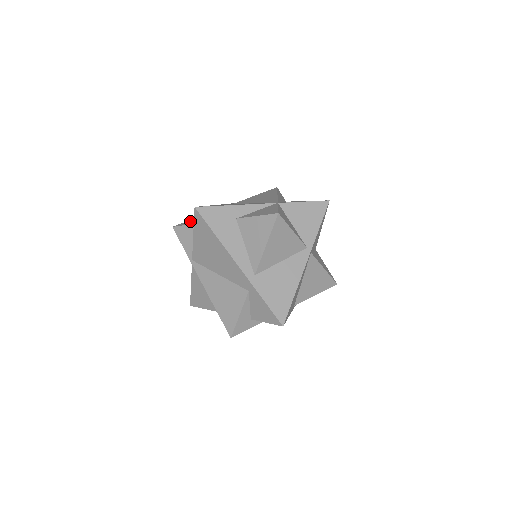
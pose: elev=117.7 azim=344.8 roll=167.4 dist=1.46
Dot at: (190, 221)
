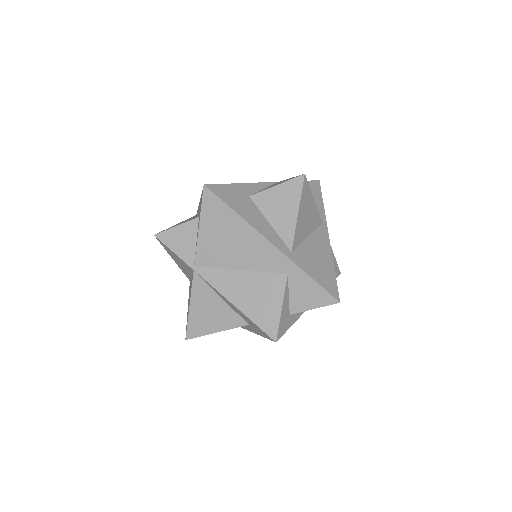
Dot at: occluded
